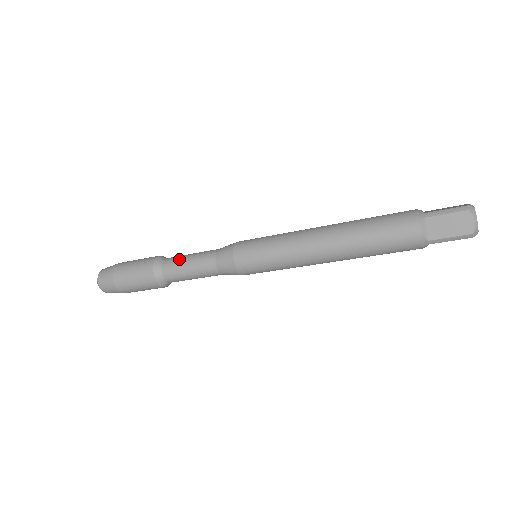
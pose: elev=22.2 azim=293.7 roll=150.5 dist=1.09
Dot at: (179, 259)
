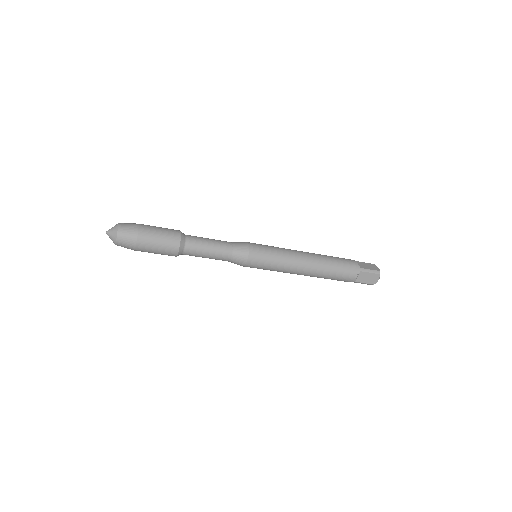
Dot at: (202, 243)
